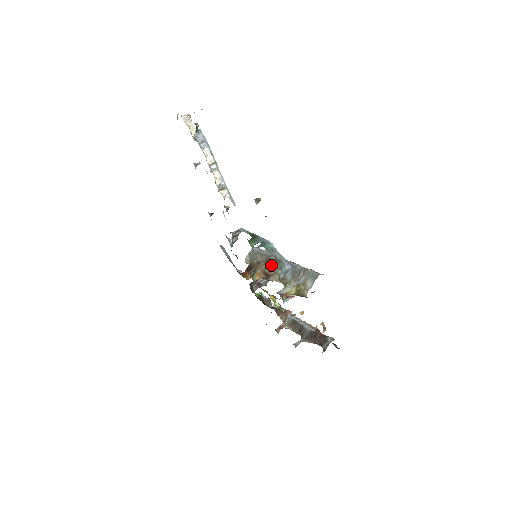
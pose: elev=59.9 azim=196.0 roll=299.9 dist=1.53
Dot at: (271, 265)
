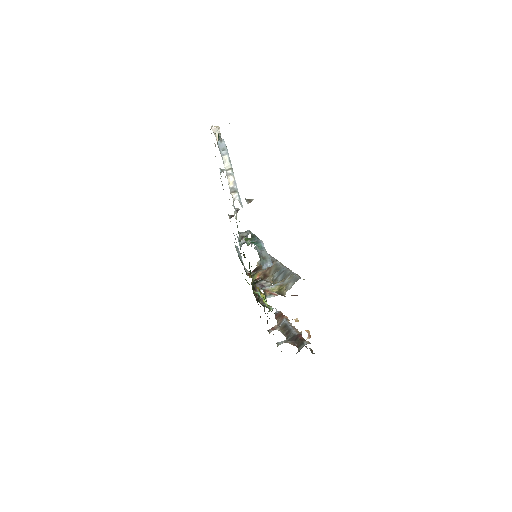
Dot at: (271, 268)
